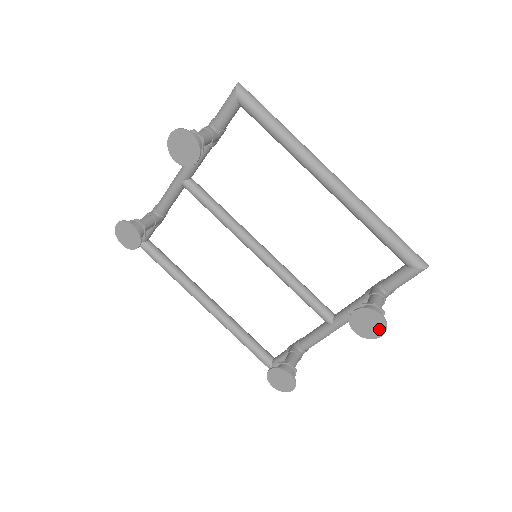
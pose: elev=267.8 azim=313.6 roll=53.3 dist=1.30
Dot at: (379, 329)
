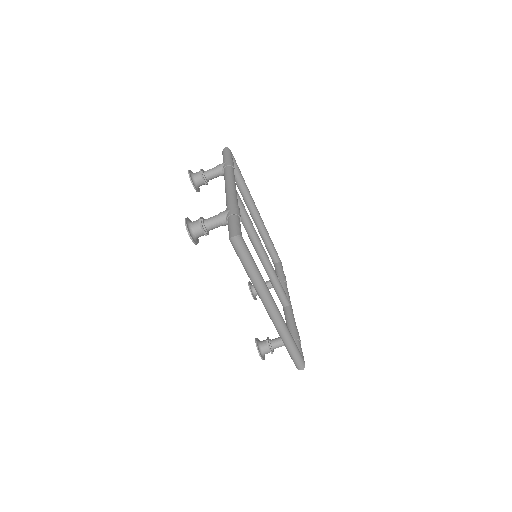
Dot at: occluded
